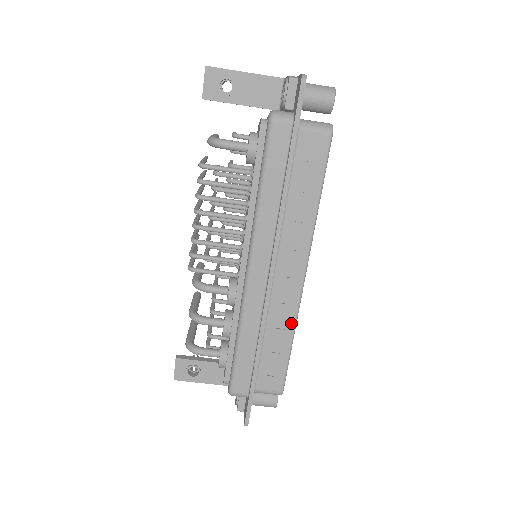
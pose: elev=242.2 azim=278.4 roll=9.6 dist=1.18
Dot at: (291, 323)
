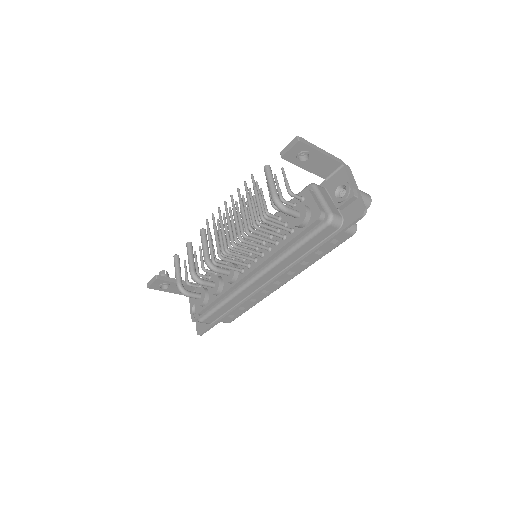
Dot at: (259, 300)
